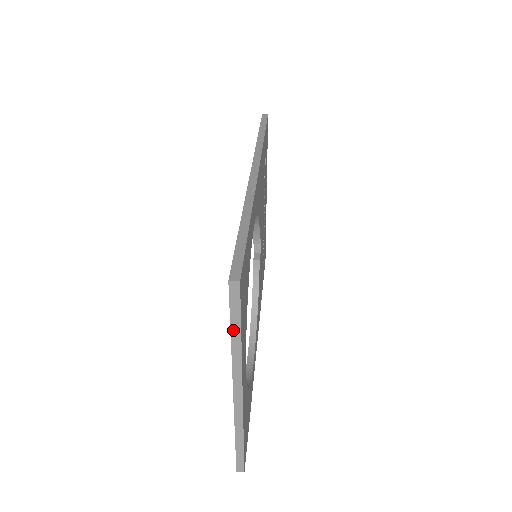
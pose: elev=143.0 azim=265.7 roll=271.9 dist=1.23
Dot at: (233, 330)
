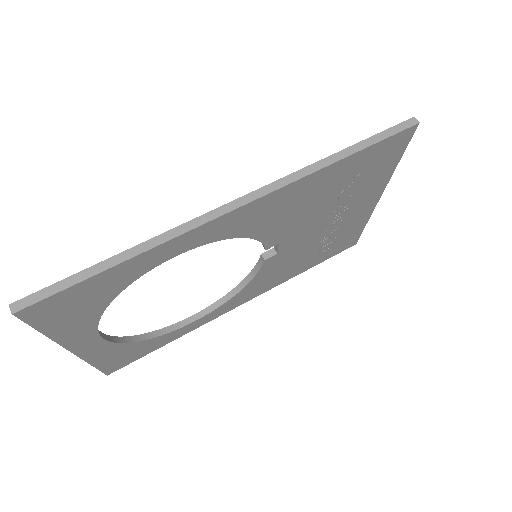
Dot at: occluded
